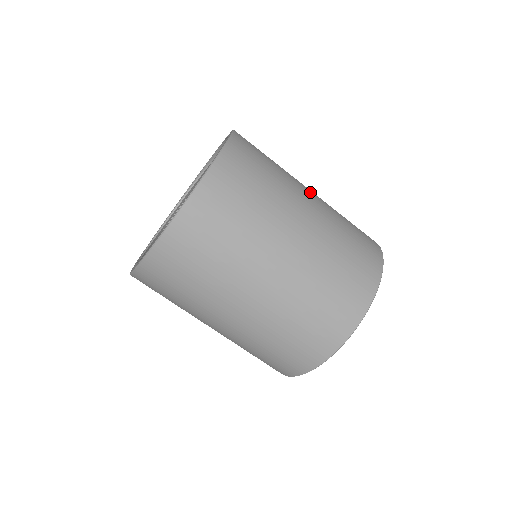
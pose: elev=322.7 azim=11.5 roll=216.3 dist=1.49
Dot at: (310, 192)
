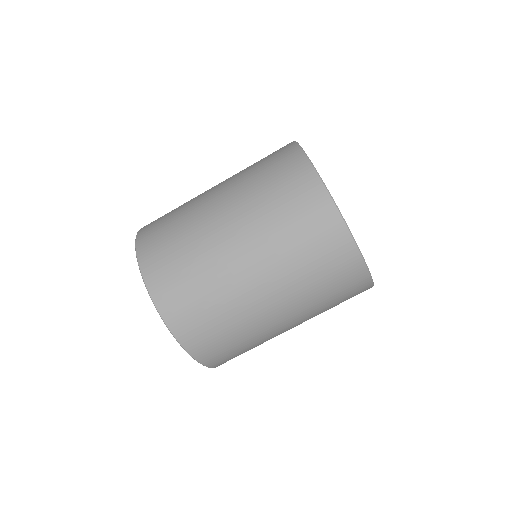
Dot at: (216, 202)
